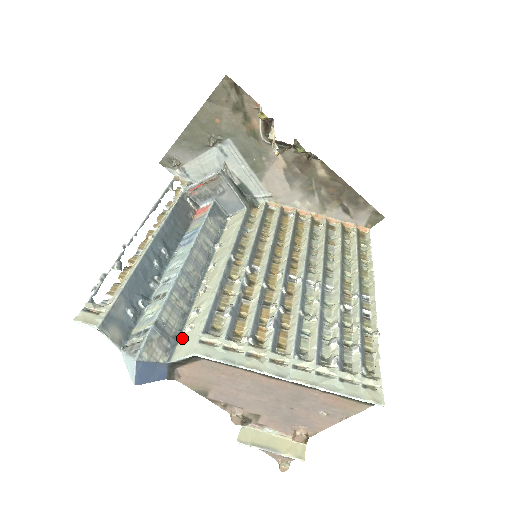
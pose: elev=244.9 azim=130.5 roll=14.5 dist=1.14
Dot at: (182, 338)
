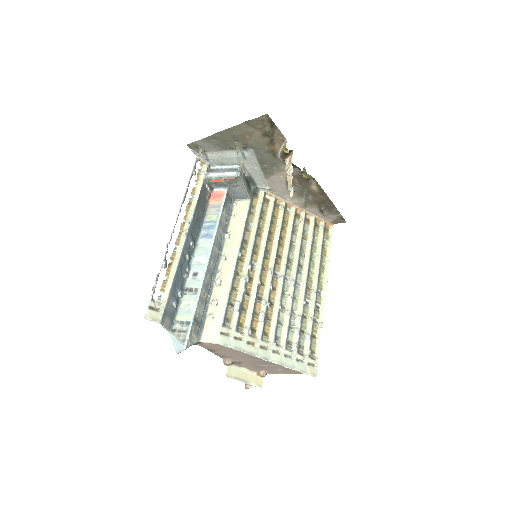
Dot at: (207, 324)
